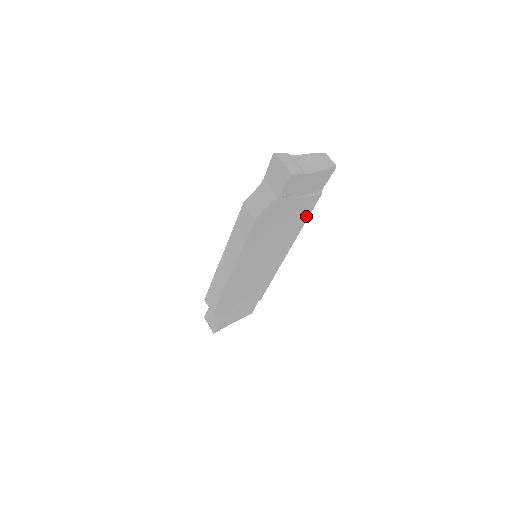
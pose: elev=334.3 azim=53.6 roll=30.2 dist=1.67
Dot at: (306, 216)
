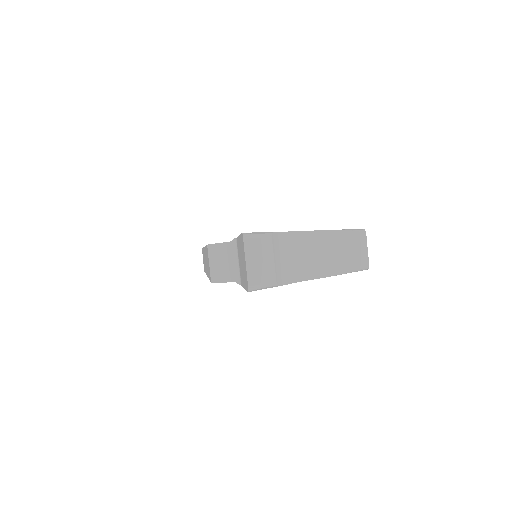
Dot at: occluded
